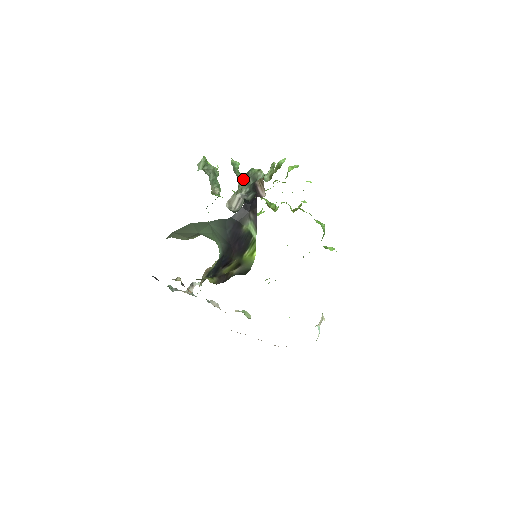
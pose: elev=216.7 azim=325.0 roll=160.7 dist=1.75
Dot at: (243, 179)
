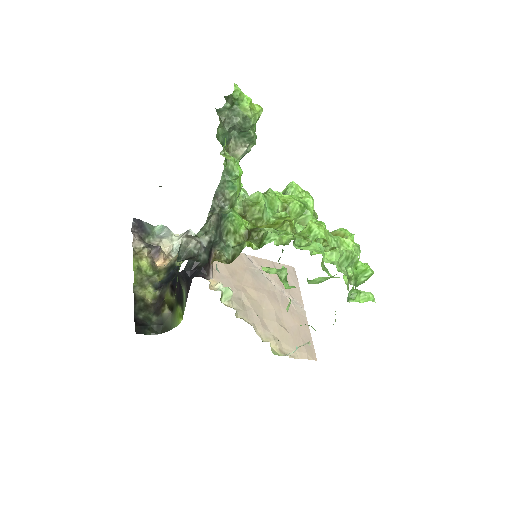
Dot at: (217, 217)
